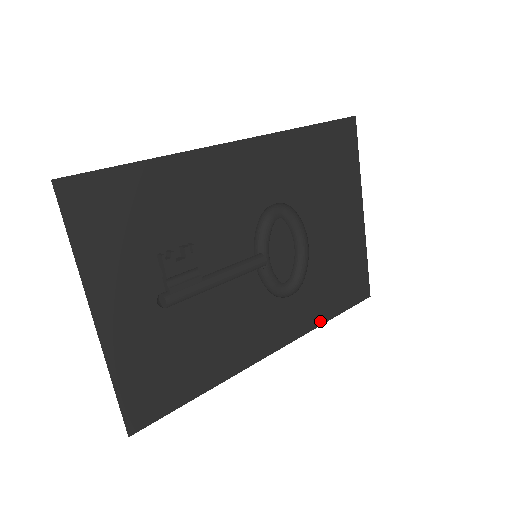
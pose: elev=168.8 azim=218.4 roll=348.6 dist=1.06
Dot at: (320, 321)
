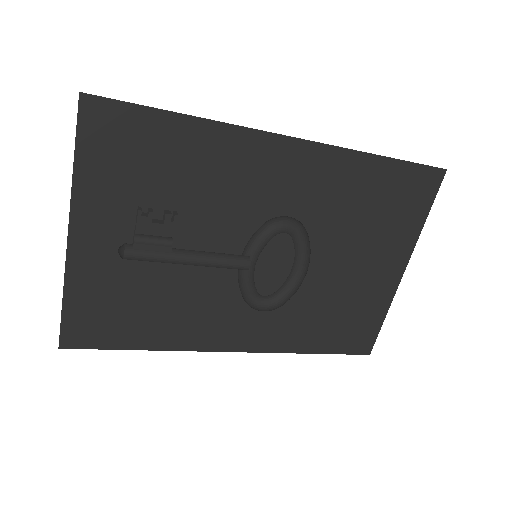
Dot at: (300, 349)
